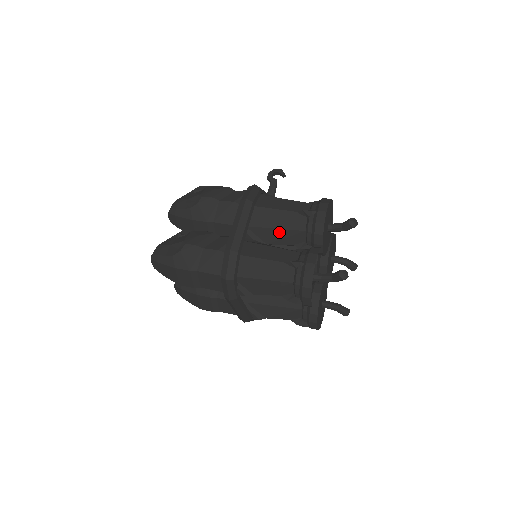
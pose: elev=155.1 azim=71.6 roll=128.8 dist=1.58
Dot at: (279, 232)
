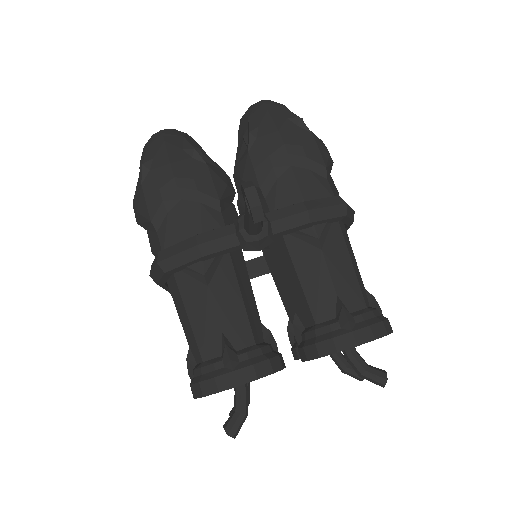
Dot at: occluded
